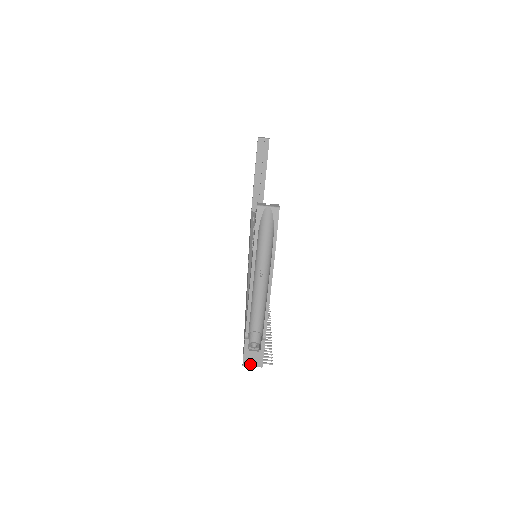
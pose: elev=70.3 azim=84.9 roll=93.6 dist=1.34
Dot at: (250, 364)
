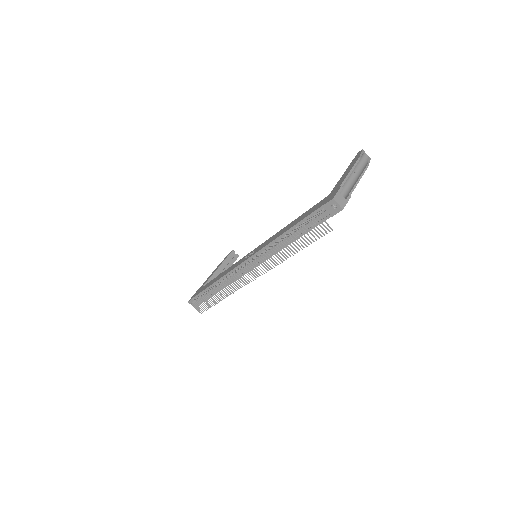
Dot at: (337, 201)
